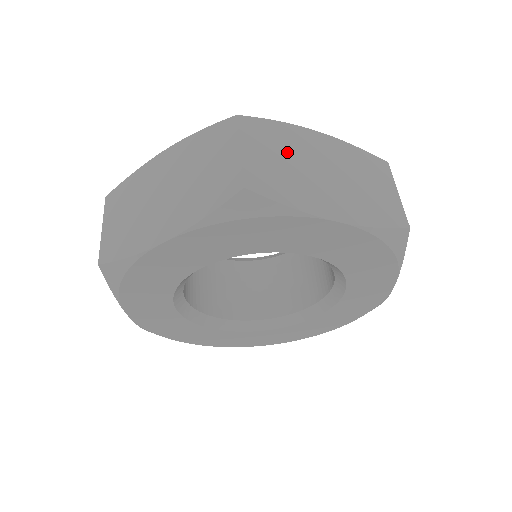
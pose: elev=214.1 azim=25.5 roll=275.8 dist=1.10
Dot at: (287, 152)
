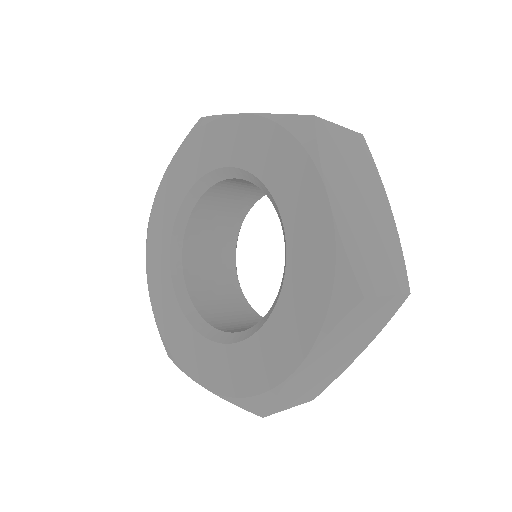
Dot at: occluded
